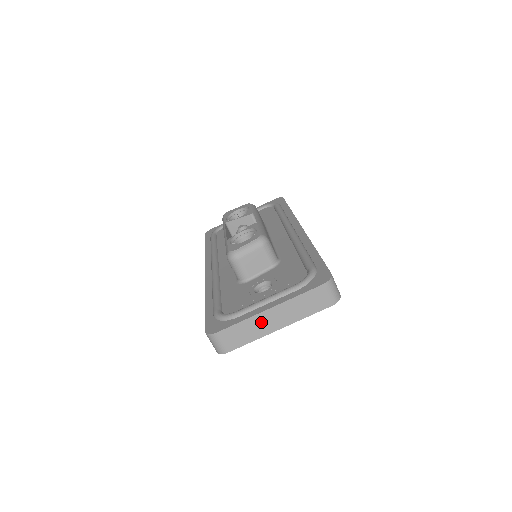
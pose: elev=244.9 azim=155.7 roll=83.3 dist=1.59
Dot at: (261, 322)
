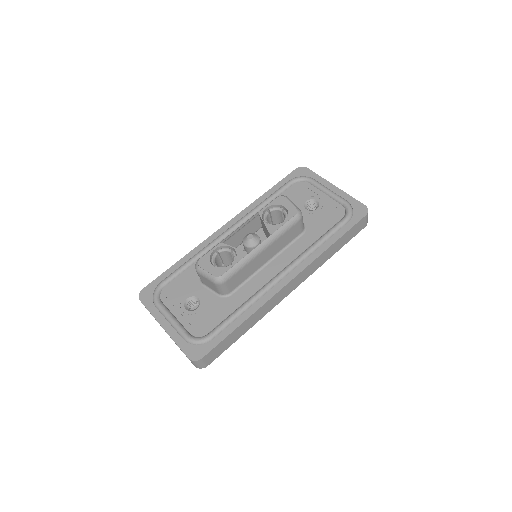
Dot at: (160, 325)
